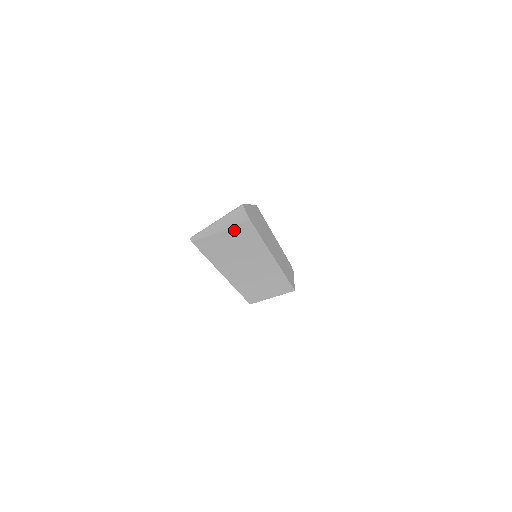
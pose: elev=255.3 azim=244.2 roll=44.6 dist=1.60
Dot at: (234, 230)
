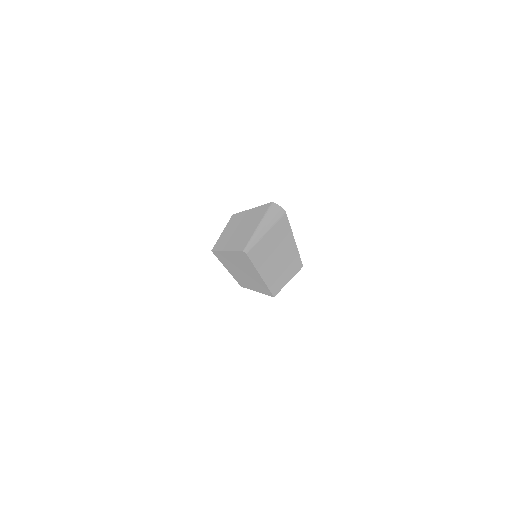
Dot at: (274, 227)
